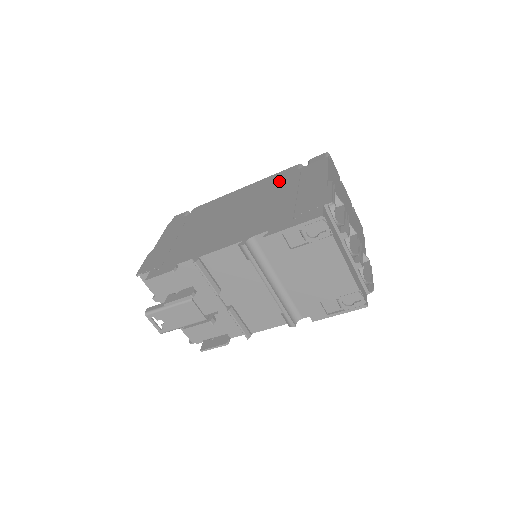
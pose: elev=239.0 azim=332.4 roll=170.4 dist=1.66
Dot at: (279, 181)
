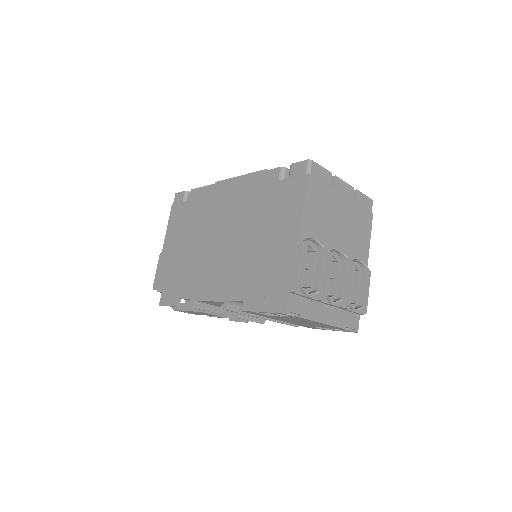
Dot at: (260, 196)
